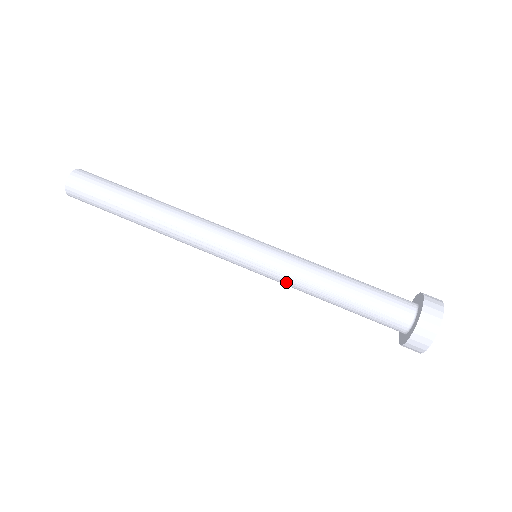
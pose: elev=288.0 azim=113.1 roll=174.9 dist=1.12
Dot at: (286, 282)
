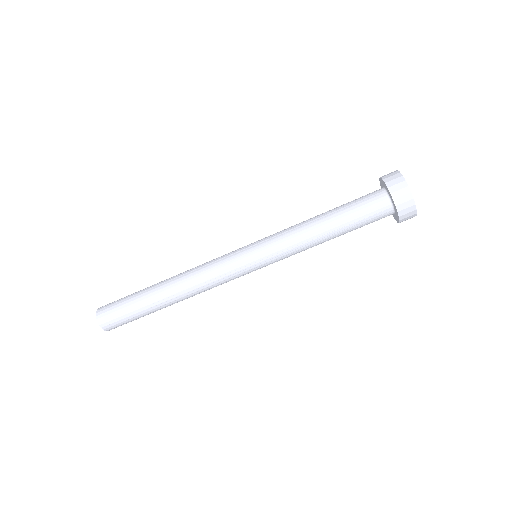
Dot at: (290, 255)
